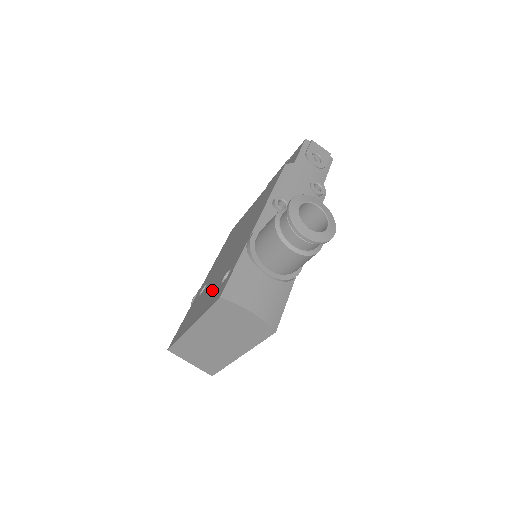
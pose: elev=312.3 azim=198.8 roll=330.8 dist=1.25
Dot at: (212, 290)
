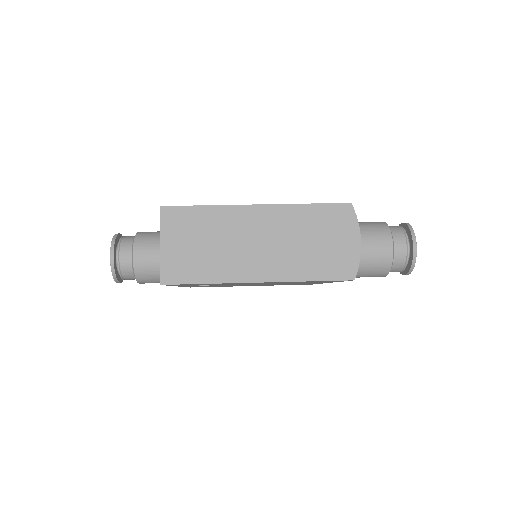
Dot at: occluded
